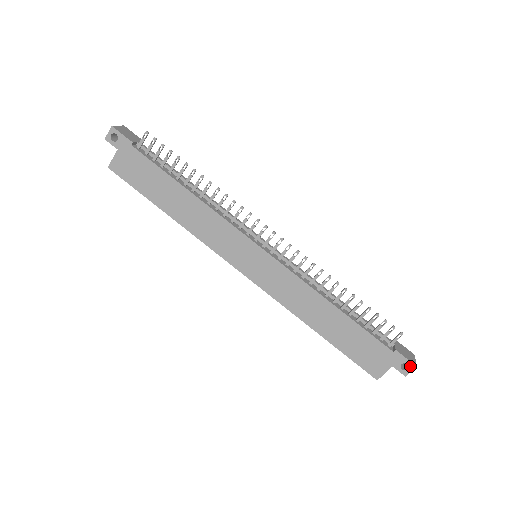
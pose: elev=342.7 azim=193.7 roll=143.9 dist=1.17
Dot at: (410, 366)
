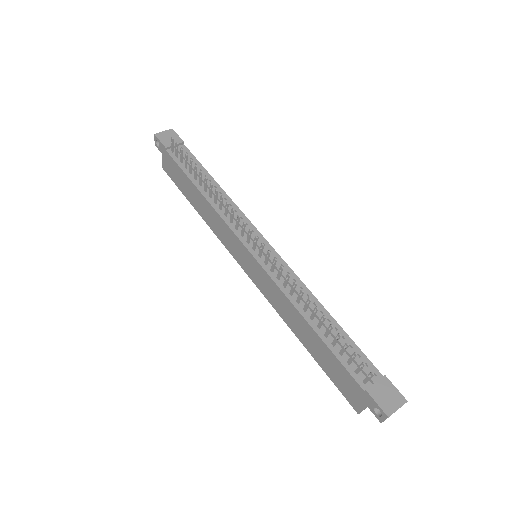
Dot at: (382, 414)
